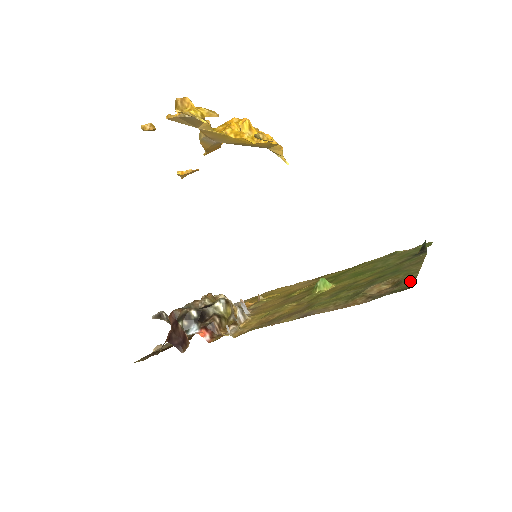
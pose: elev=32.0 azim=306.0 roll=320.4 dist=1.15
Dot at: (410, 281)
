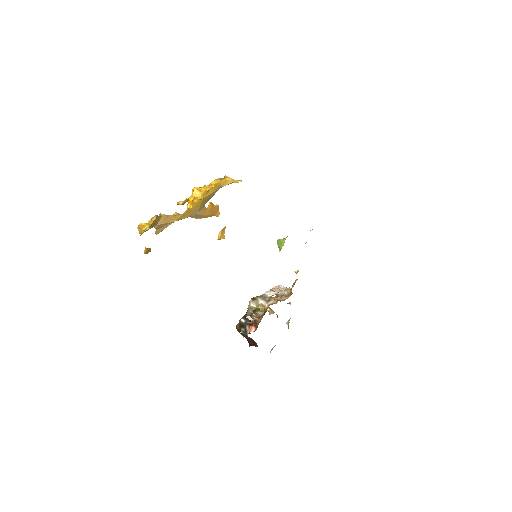
Dot at: occluded
